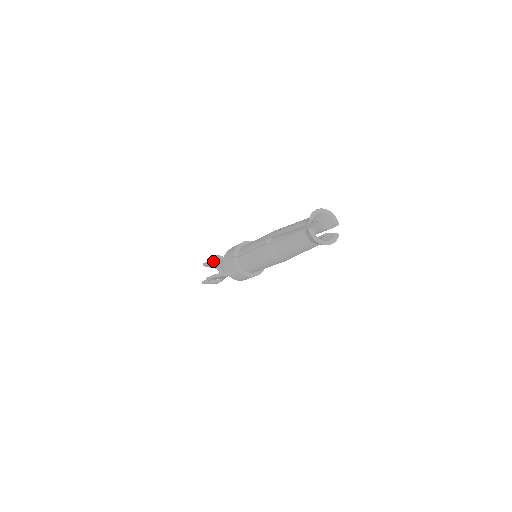
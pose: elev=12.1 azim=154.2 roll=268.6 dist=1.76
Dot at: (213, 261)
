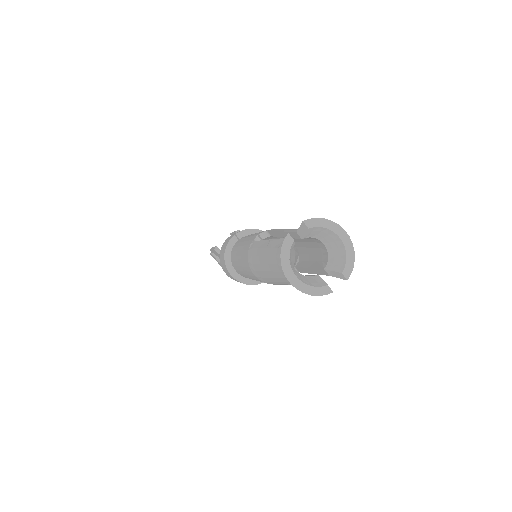
Dot at: occluded
